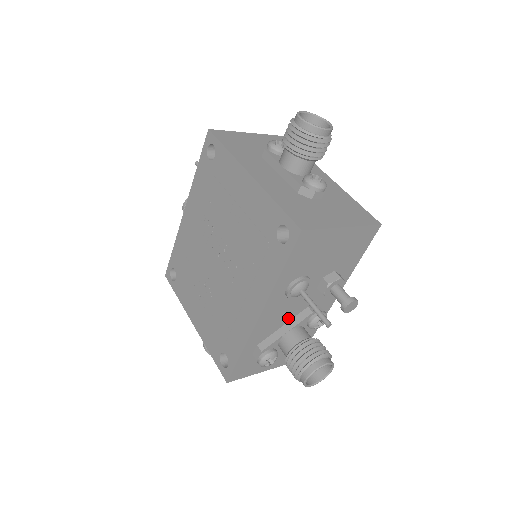
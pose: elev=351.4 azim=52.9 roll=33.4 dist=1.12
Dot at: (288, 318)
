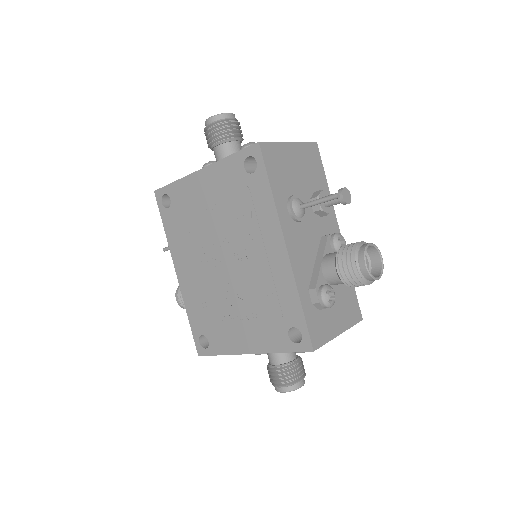
Dot at: (313, 252)
